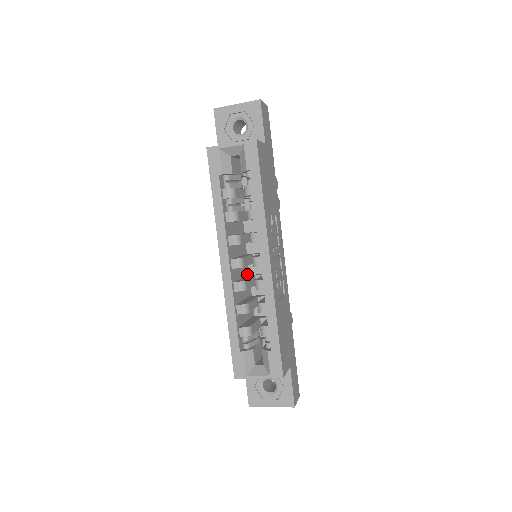
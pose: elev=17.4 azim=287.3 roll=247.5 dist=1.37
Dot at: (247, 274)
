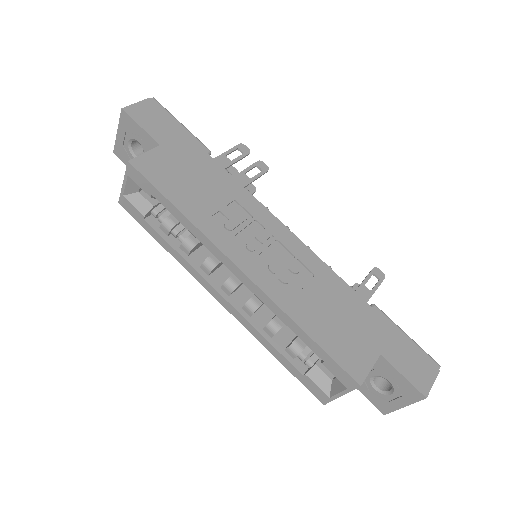
Dot at: occluded
